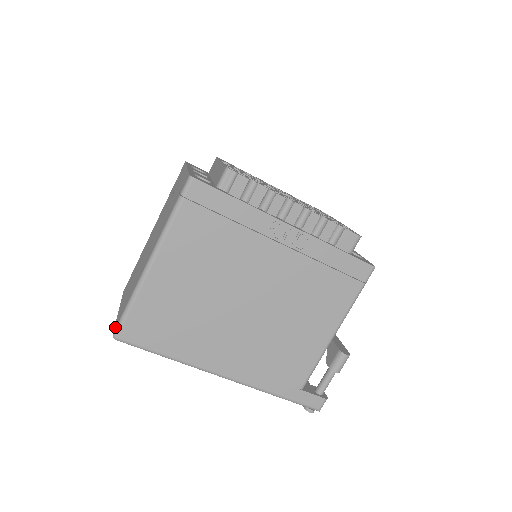
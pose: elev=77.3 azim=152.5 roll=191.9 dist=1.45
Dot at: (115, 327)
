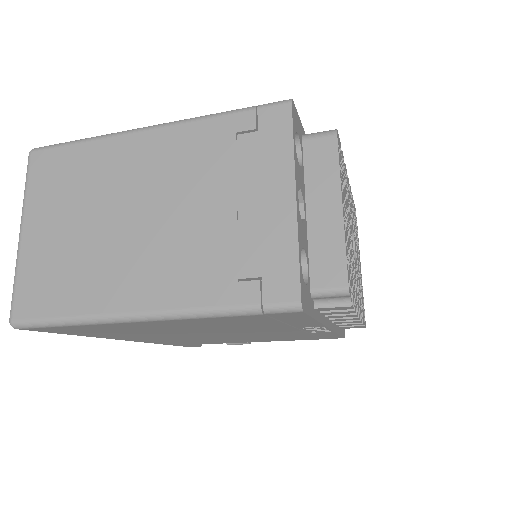
Dot at: (20, 315)
